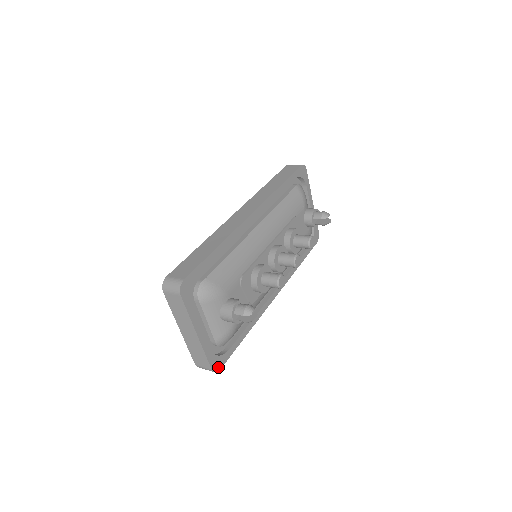
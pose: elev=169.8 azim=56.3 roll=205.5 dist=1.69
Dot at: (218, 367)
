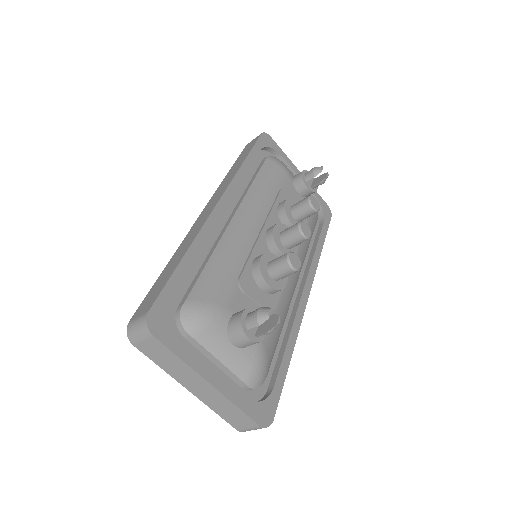
Dot at: (268, 418)
